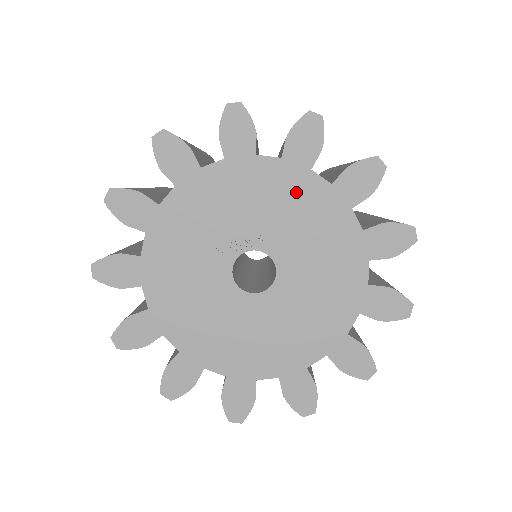
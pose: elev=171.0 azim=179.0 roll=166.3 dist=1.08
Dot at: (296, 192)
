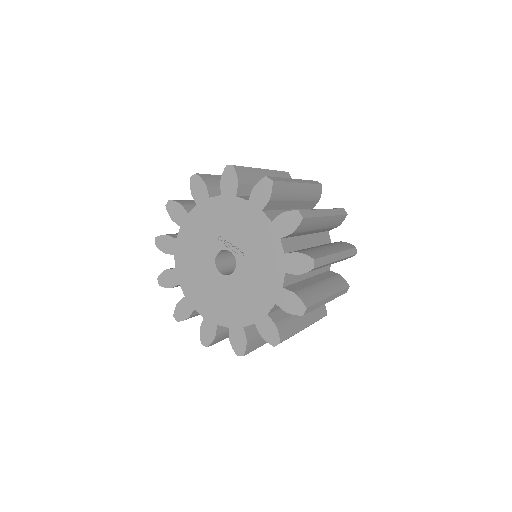
Dot at: (267, 243)
